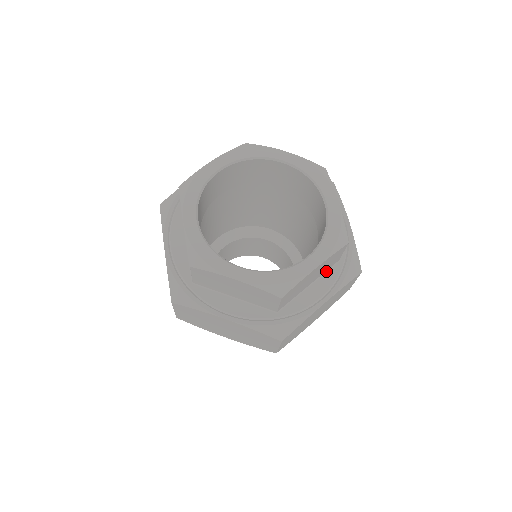
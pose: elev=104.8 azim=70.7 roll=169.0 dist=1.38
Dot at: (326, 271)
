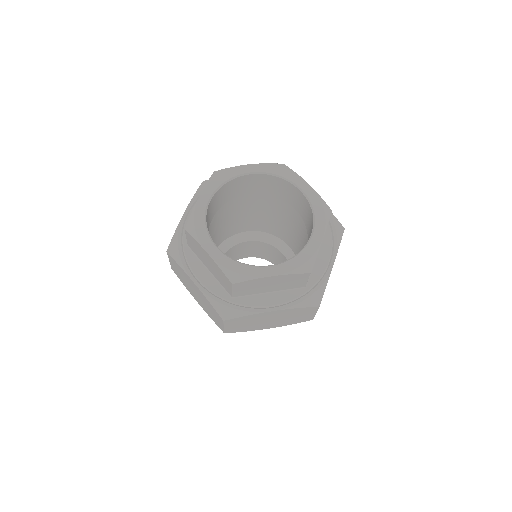
Dot at: (289, 289)
